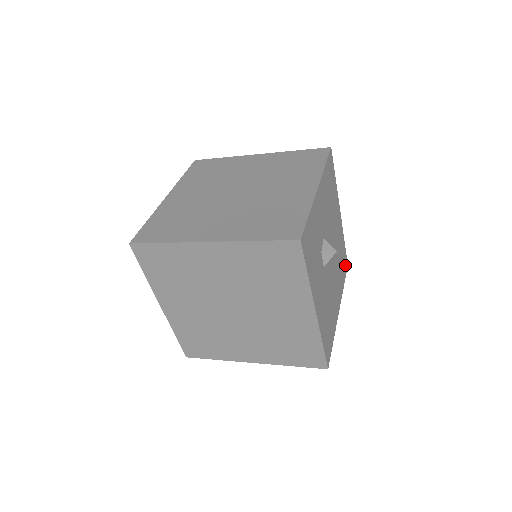
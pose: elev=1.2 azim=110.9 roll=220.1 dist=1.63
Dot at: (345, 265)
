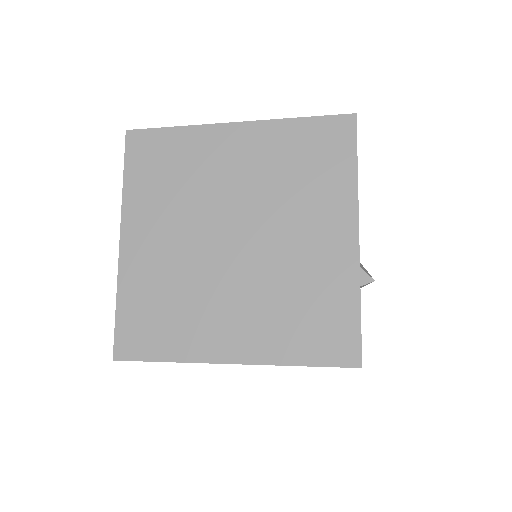
Dot at: occluded
